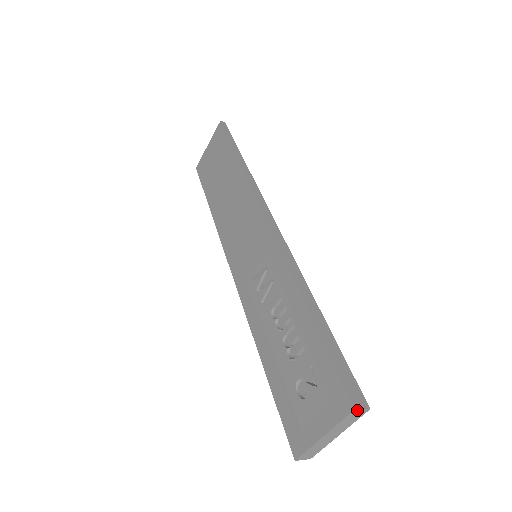
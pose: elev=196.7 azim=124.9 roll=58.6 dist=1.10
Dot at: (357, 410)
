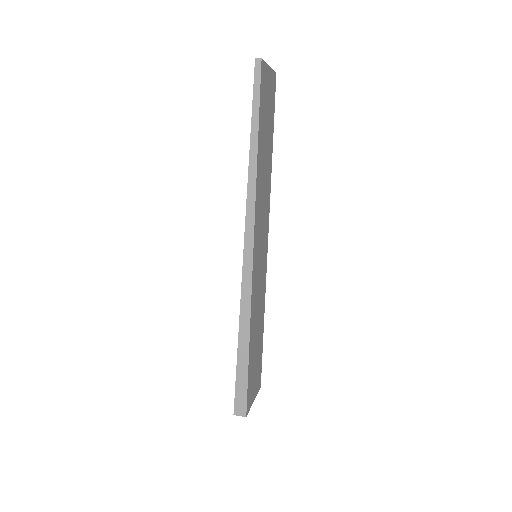
Dot at: (237, 415)
